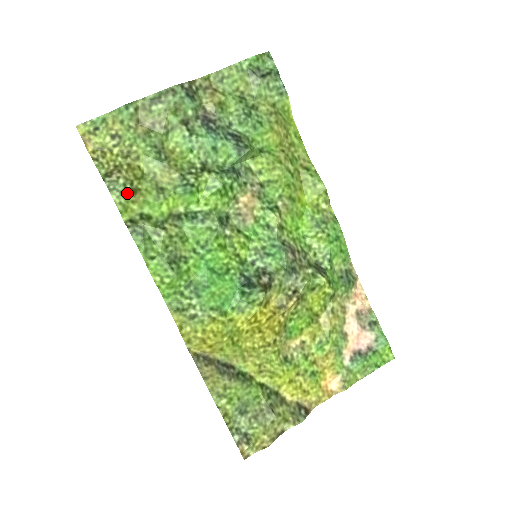
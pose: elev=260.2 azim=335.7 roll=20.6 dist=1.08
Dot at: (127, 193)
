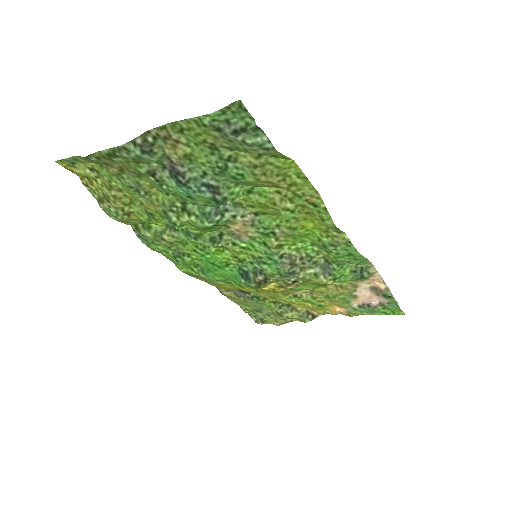
Dot at: (121, 217)
